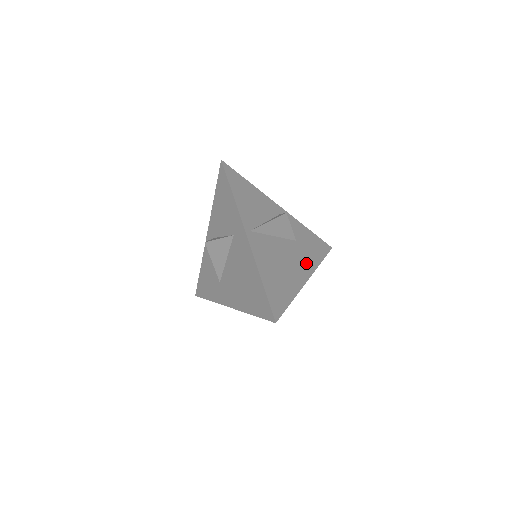
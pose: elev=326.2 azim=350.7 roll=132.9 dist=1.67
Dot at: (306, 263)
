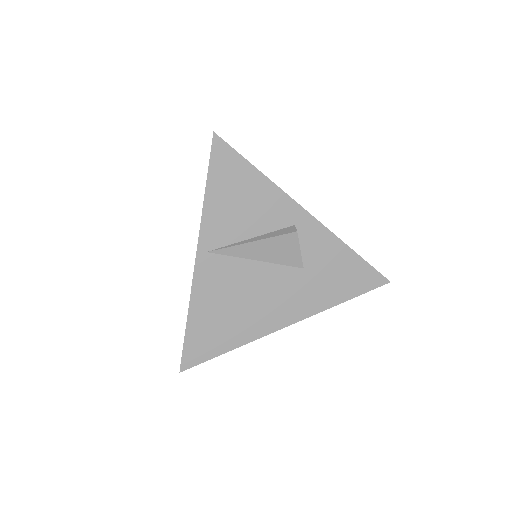
Dot at: (301, 303)
